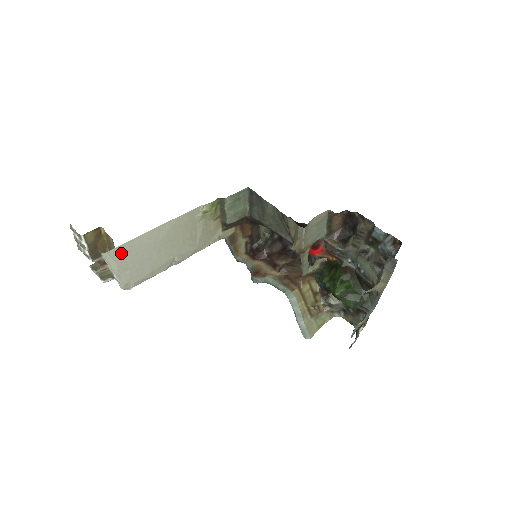
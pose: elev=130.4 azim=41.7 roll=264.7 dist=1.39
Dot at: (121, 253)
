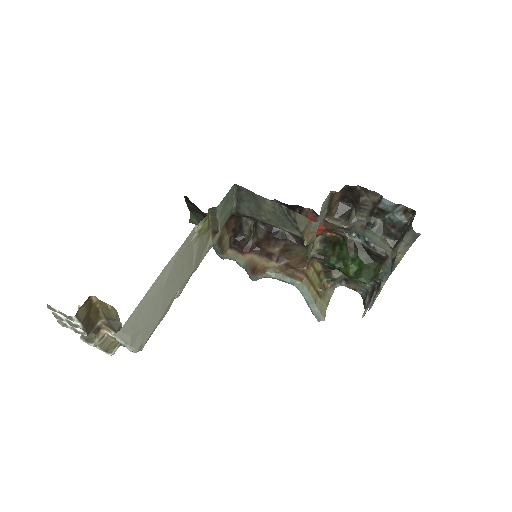
Dot at: (132, 321)
